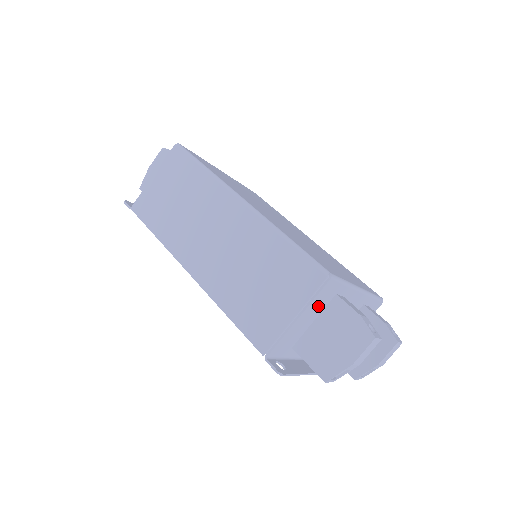
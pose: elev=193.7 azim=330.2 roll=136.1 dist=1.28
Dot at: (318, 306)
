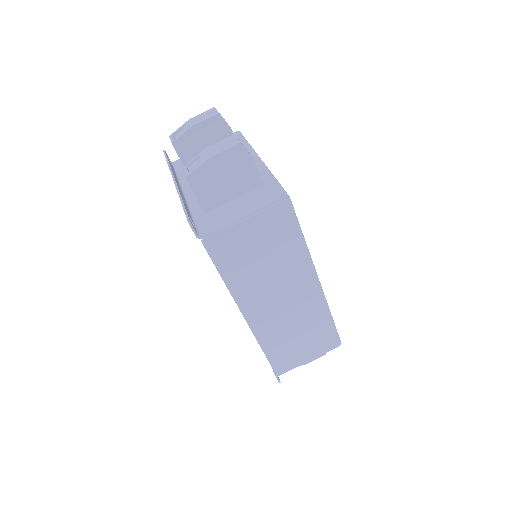
Dot at: occluded
